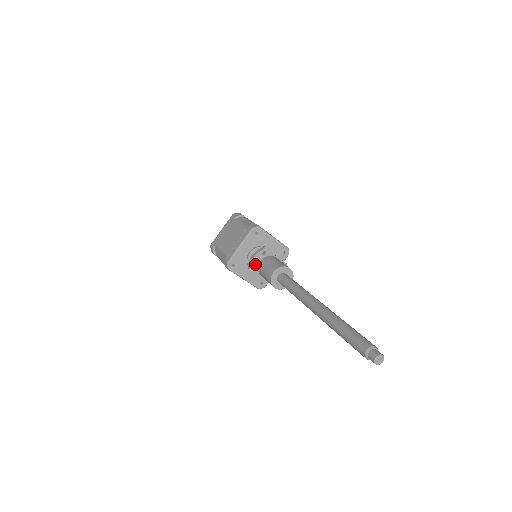
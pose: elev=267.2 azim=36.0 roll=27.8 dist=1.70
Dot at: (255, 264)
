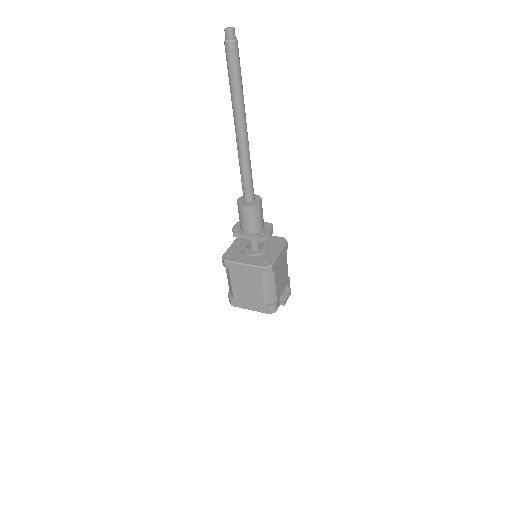
Dot at: (237, 229)
